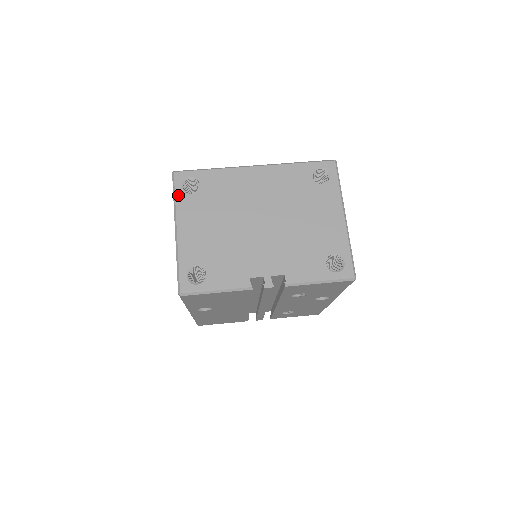
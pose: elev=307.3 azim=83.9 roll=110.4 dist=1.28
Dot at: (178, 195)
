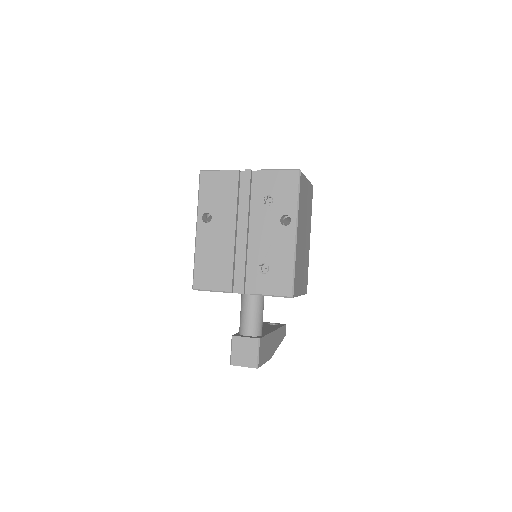
Dot at: occluded
